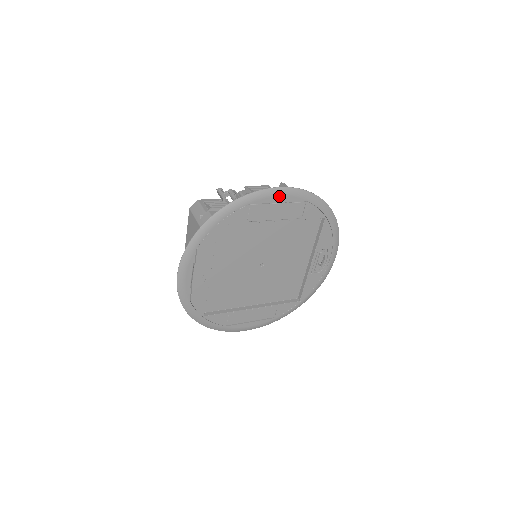
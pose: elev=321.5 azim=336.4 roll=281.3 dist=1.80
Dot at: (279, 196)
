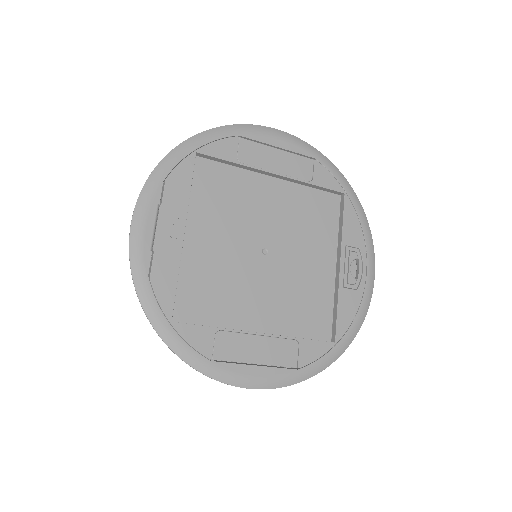
Dot at: (277, 138)
